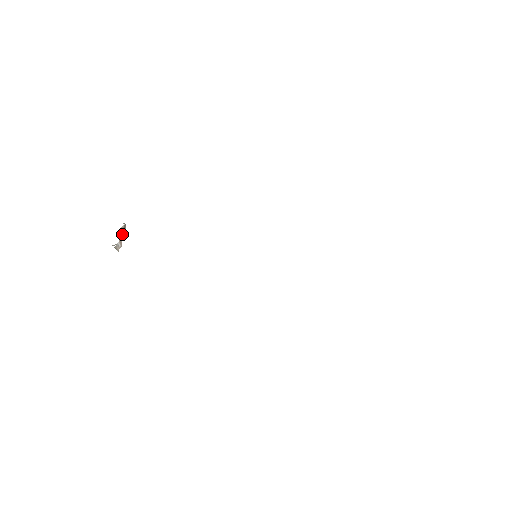
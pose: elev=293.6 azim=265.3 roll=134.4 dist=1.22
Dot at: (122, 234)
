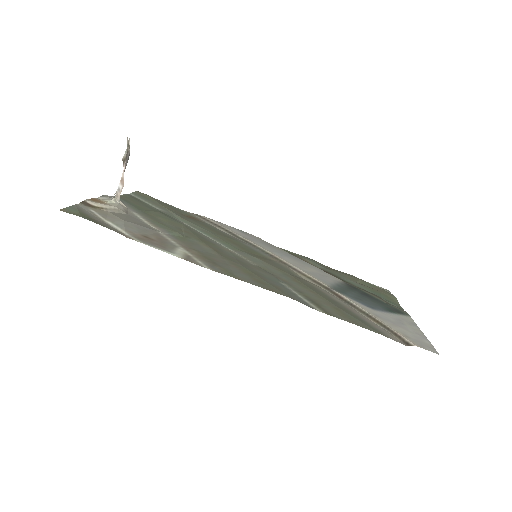
Dot at: (124, 166)
